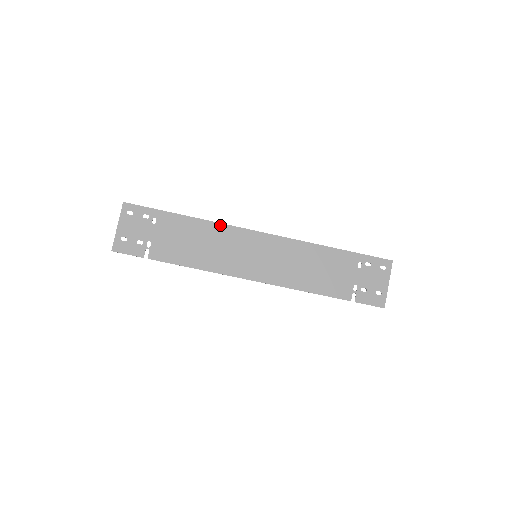
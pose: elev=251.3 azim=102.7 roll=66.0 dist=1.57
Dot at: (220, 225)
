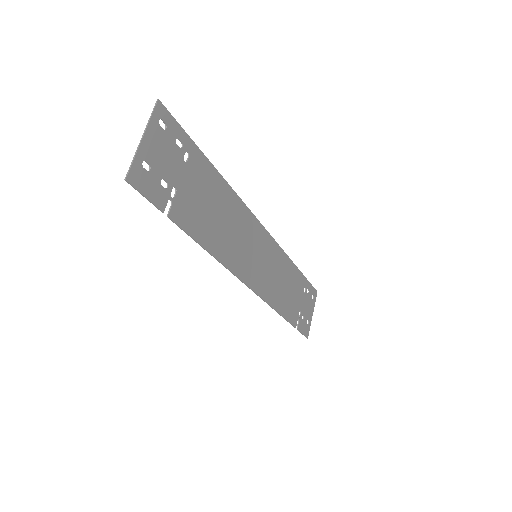
Dot at: (240, 201)
